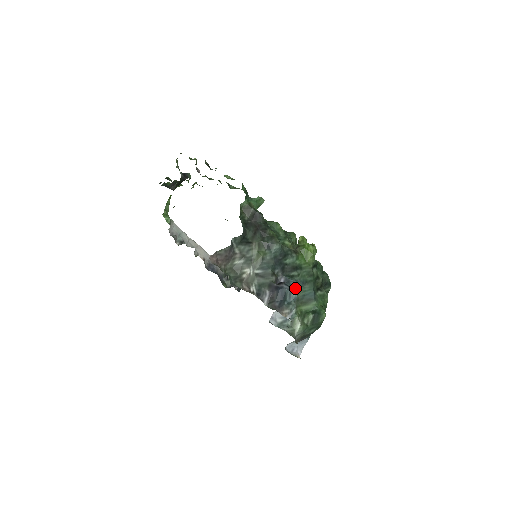
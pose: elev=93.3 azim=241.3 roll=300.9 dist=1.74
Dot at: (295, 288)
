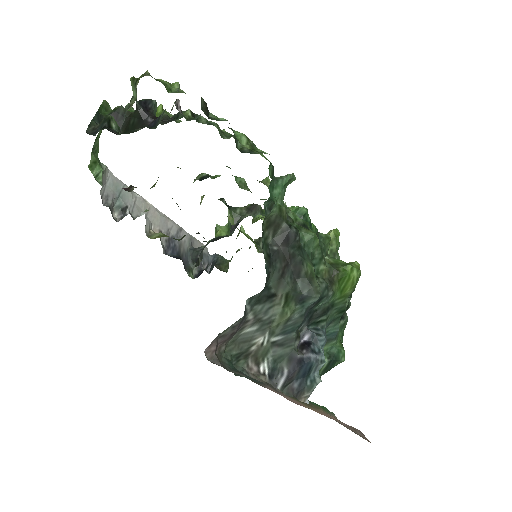
Dot at: (322, 349)
